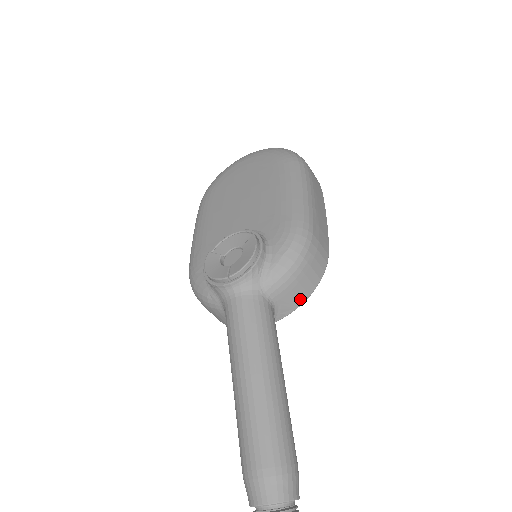
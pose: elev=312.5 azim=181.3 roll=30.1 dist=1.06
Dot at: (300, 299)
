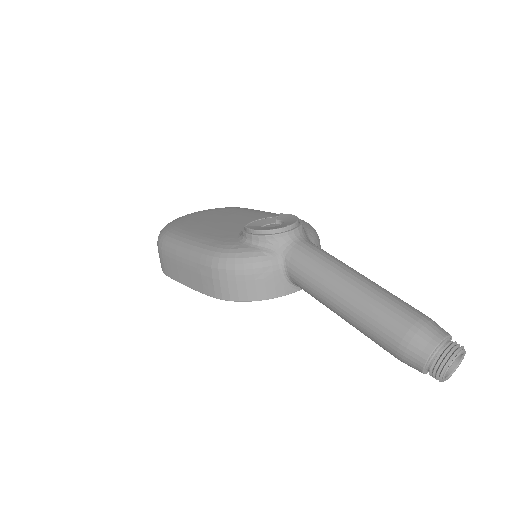
Dot at: occluded
